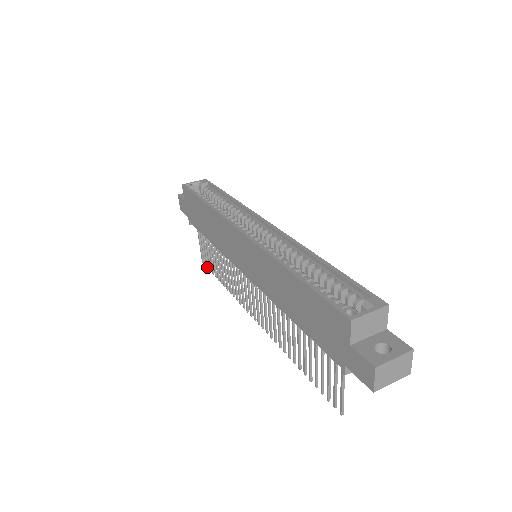
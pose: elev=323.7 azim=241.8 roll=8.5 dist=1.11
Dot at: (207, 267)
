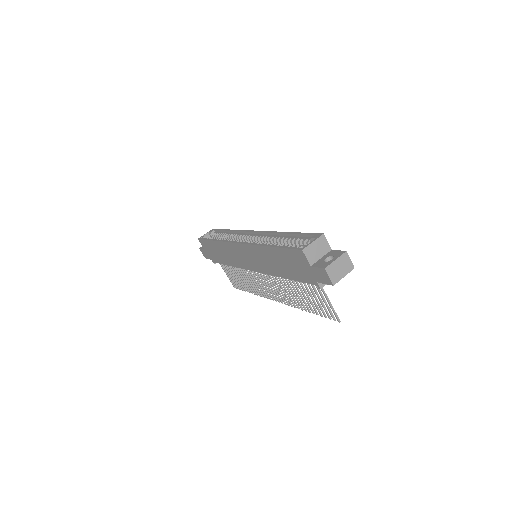
Dot at: (238, 288)
